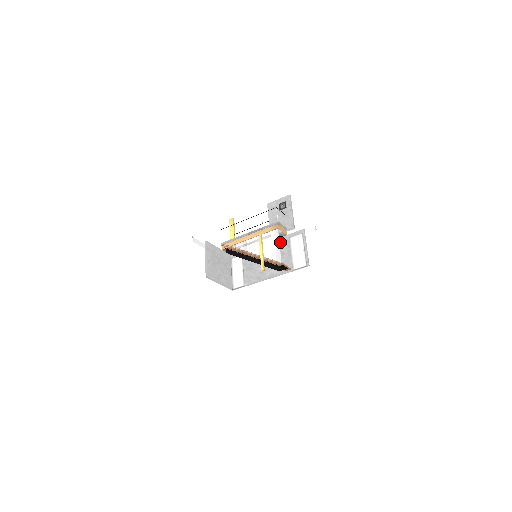
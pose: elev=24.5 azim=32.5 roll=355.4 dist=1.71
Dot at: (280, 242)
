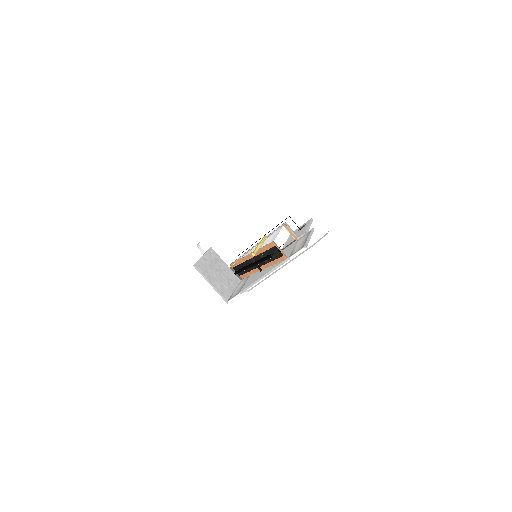
Dot at: (288, 247)
